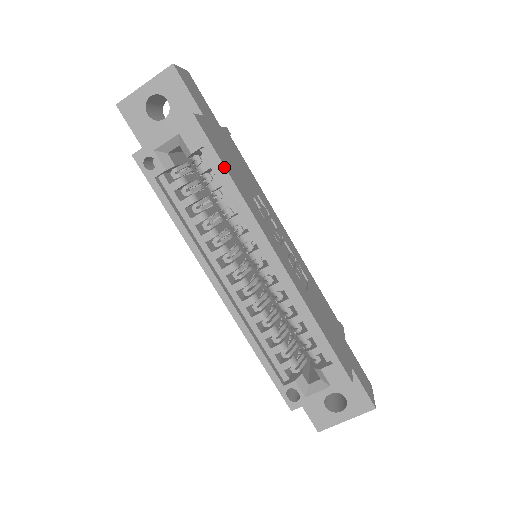
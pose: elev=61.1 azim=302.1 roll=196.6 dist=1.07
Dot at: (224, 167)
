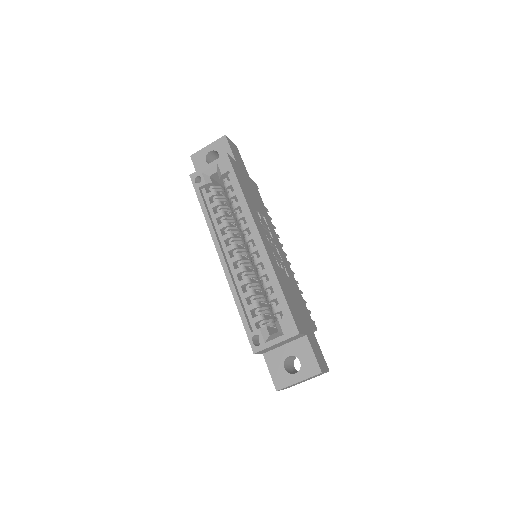
Dot at: (238, 182)
